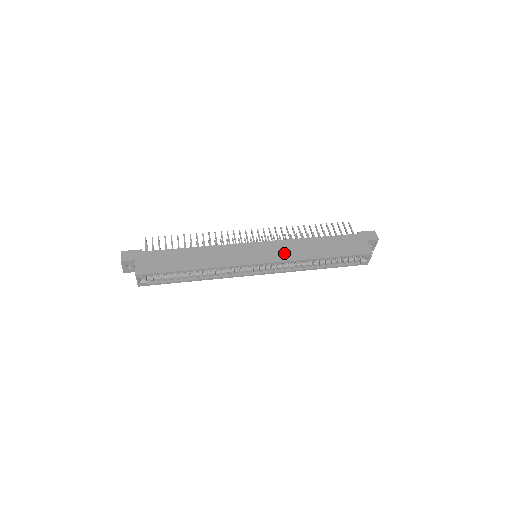
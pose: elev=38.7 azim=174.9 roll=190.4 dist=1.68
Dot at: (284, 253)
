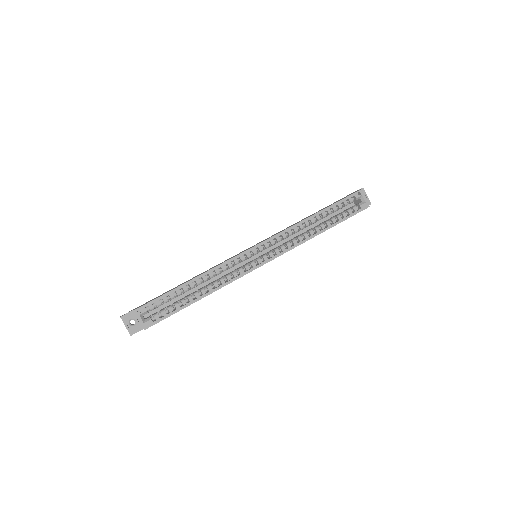
Dot at: (277, 233)
